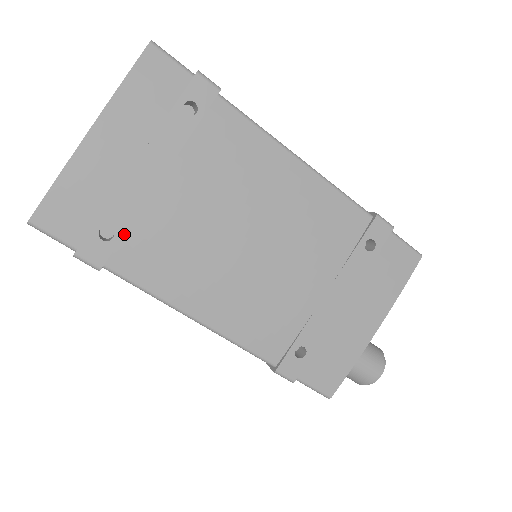
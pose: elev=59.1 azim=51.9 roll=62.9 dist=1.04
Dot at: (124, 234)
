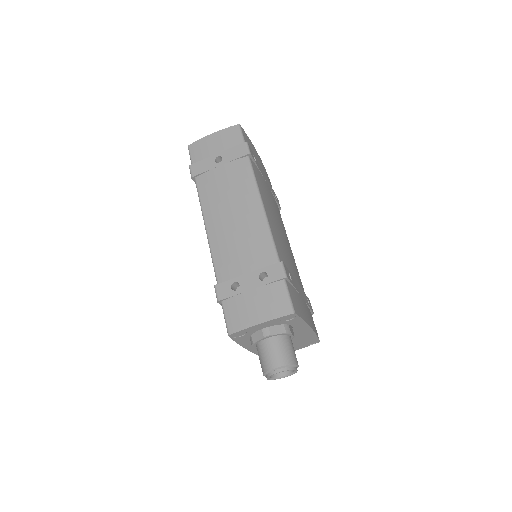
Dot at: (257, 167)
